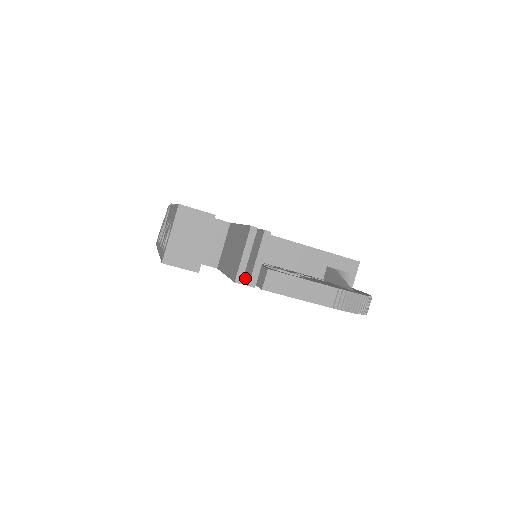
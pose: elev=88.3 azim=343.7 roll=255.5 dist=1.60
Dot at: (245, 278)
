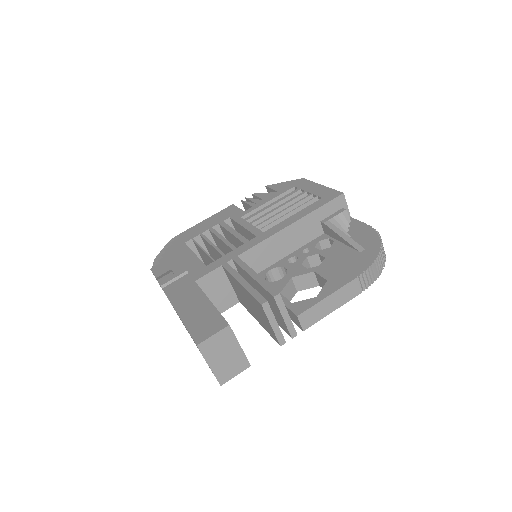
Dot at: (281, 327)
